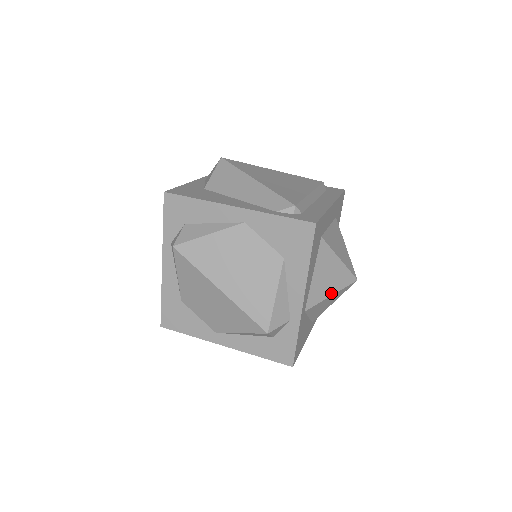
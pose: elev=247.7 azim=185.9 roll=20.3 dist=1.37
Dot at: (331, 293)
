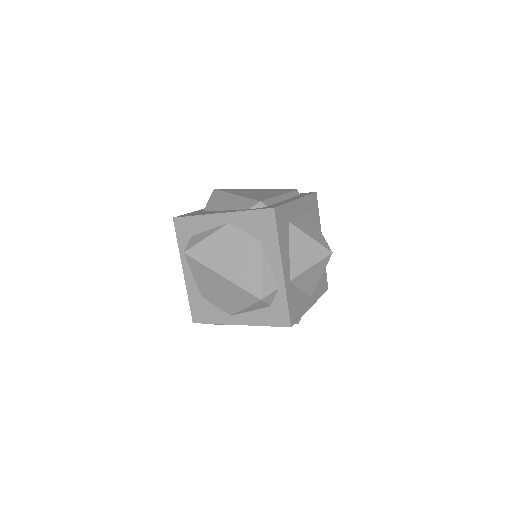
Dot at: (310, 265)
